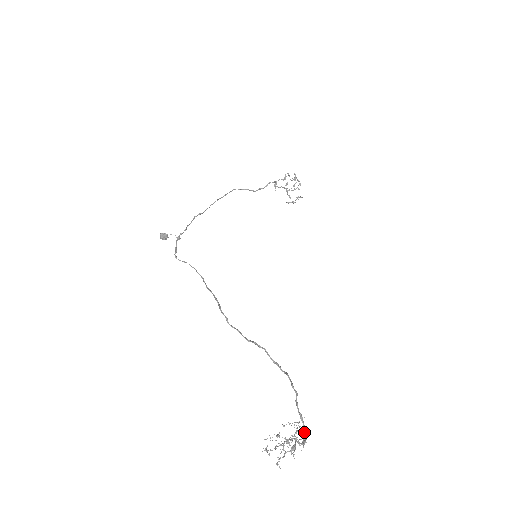
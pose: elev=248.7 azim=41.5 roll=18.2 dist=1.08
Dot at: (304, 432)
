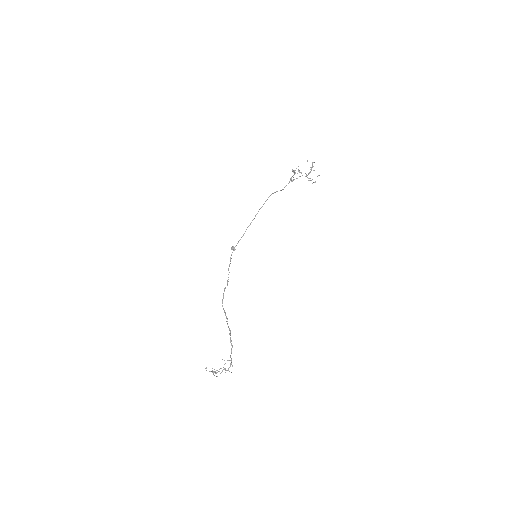
Dot at: occluded
